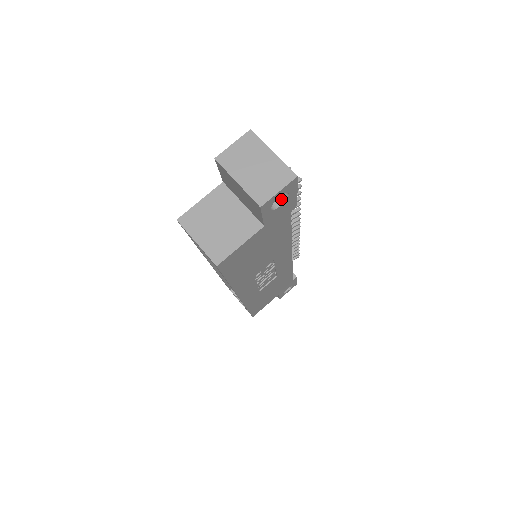
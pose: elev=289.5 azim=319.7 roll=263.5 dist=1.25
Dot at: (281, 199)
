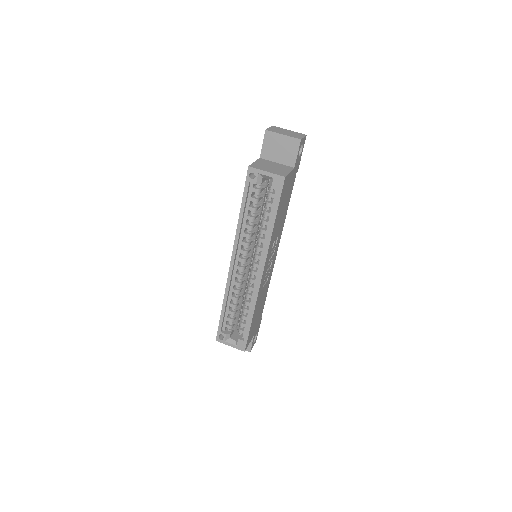
Dot at: occluded
